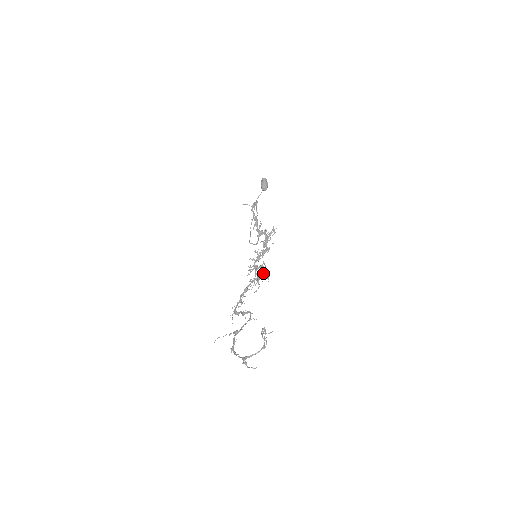
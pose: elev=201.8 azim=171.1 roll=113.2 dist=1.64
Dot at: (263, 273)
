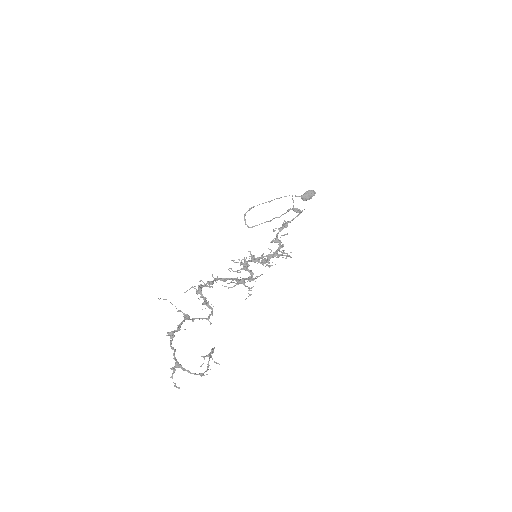
Dot at: occluded
